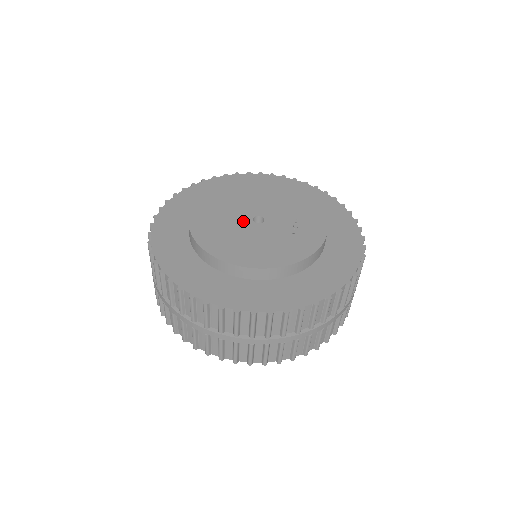
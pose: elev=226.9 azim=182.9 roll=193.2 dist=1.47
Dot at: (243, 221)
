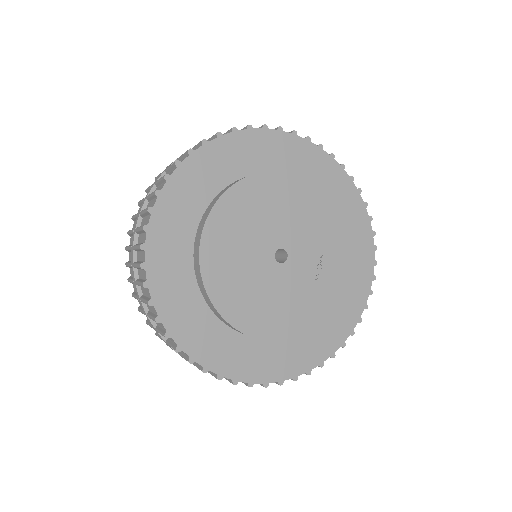
Dot at: (264, 260)
